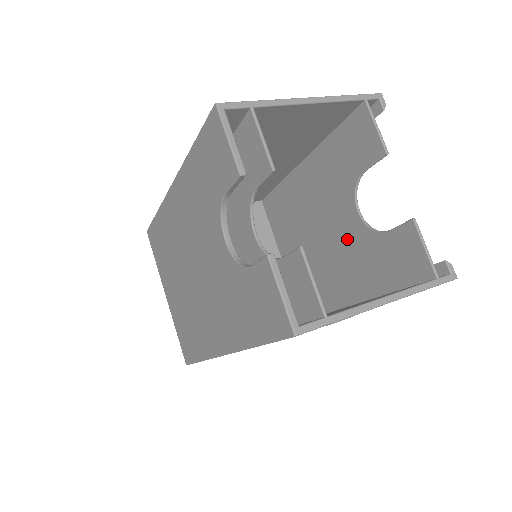
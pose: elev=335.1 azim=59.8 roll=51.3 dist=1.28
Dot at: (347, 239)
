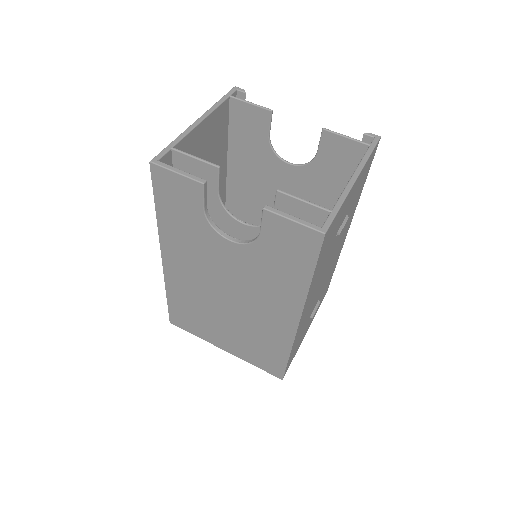
Dot at: (299, 188)
